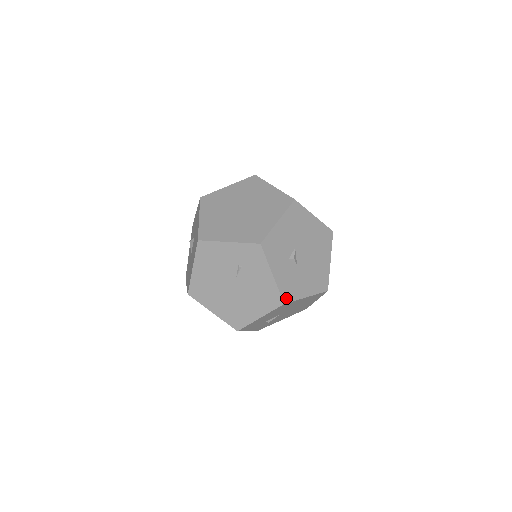
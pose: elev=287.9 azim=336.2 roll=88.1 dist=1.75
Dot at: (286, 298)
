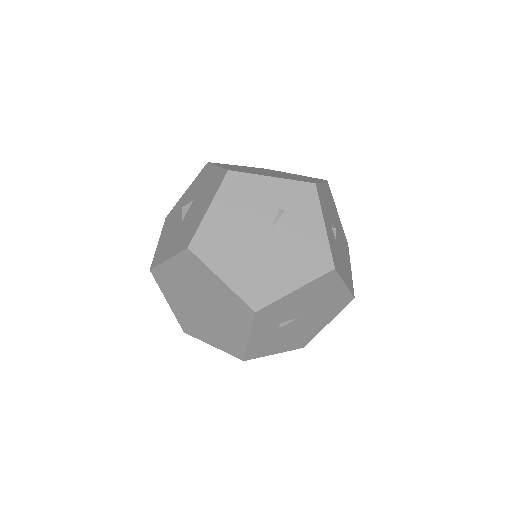
Dot at: (335, 264)
